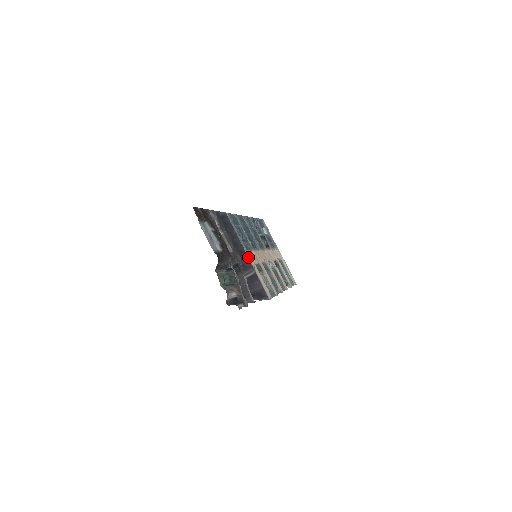
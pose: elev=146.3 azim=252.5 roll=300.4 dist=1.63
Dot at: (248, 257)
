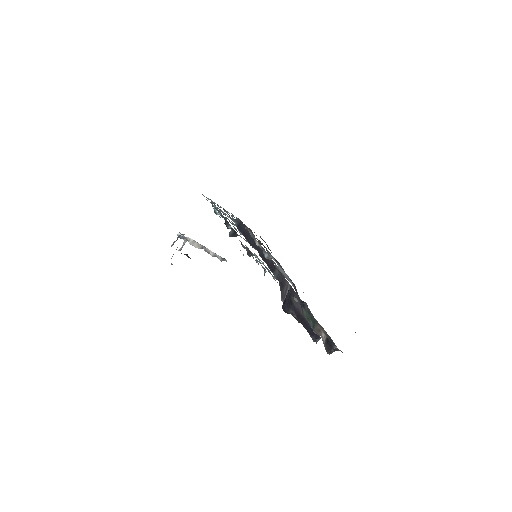
Dot at: occluded
